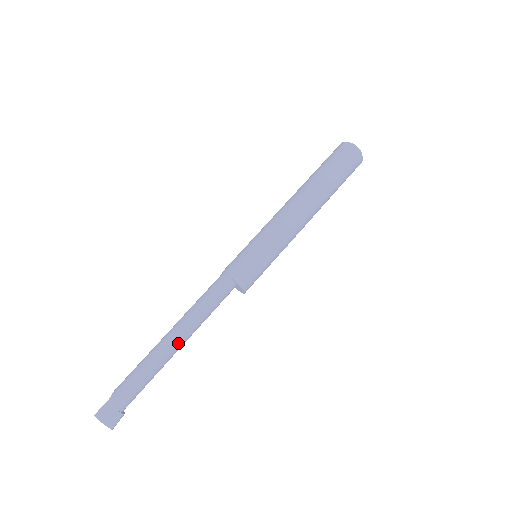
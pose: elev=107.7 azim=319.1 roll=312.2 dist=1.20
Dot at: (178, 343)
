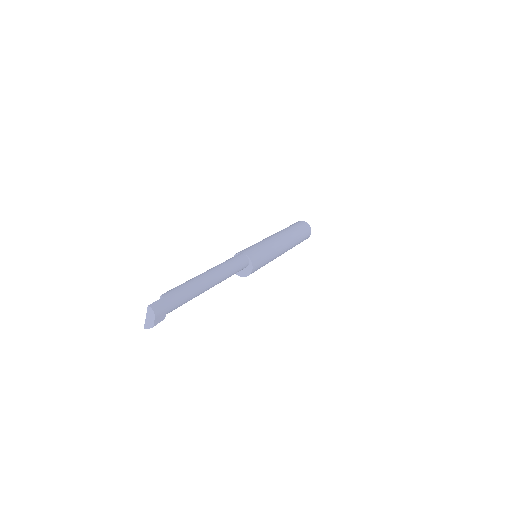
Dot at: (213, 283)
